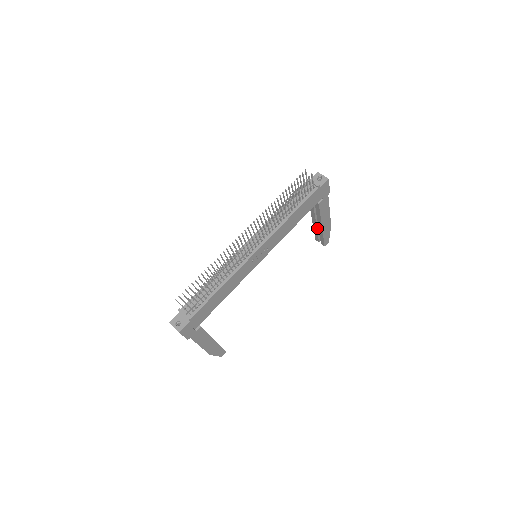
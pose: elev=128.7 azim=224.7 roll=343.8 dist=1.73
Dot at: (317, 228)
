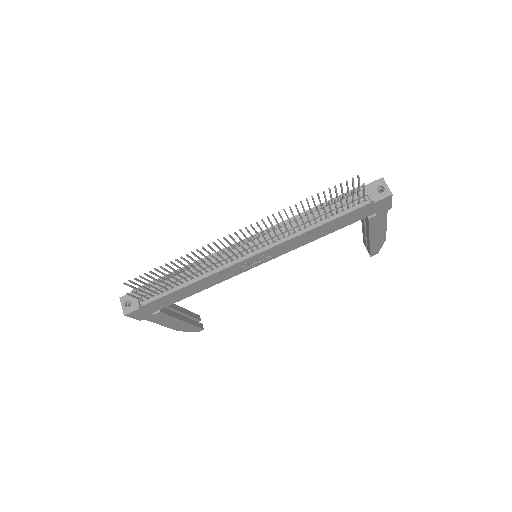
Dot at: occluded
